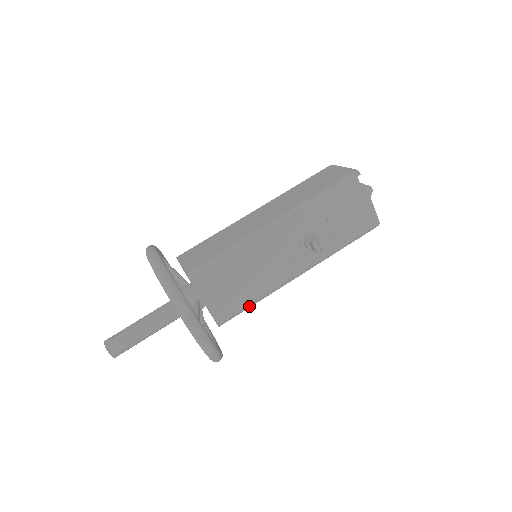
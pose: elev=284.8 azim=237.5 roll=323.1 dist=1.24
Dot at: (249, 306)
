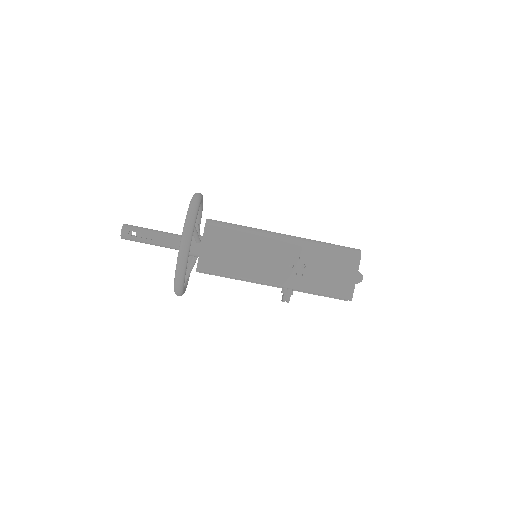
Dot at: occluded
